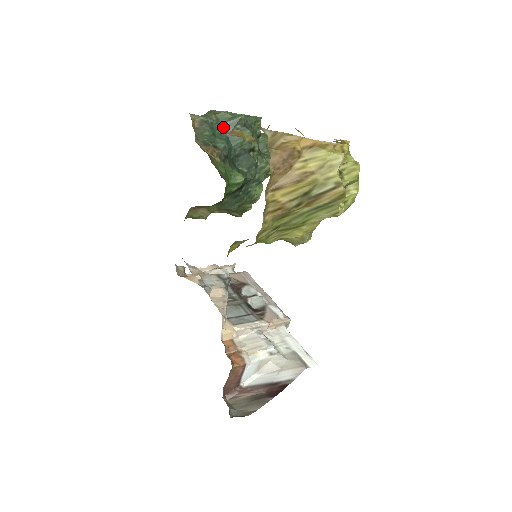
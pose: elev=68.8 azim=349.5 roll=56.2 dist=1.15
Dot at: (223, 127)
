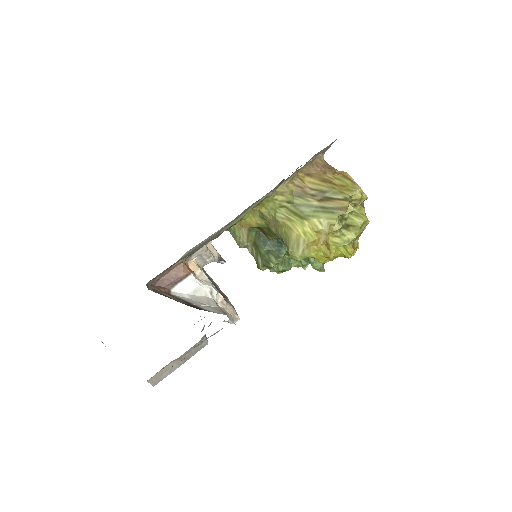
Dot at: occluded
